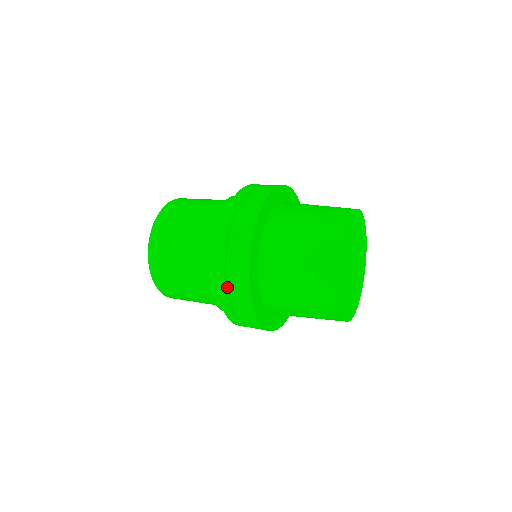
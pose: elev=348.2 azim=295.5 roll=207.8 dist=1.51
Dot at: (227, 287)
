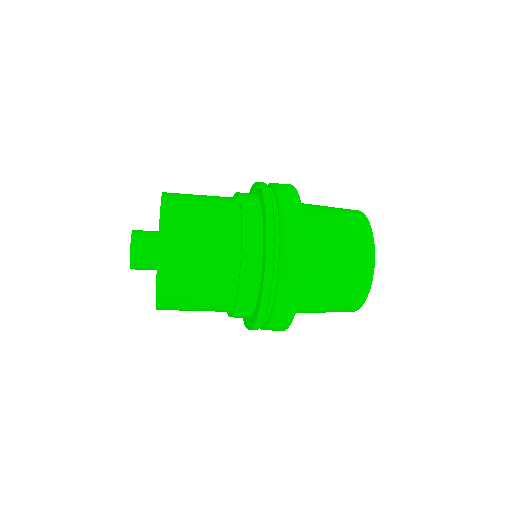
Dot at: occluded
